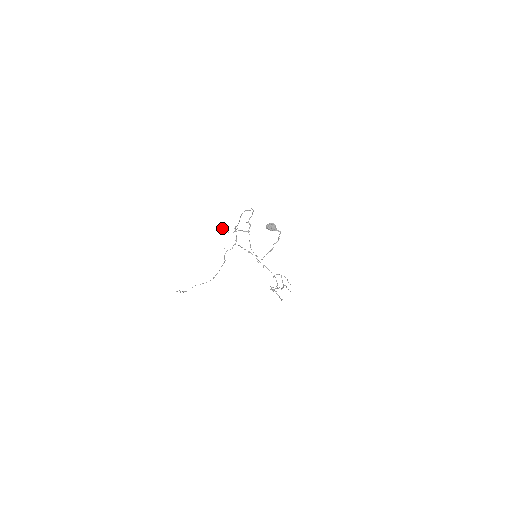
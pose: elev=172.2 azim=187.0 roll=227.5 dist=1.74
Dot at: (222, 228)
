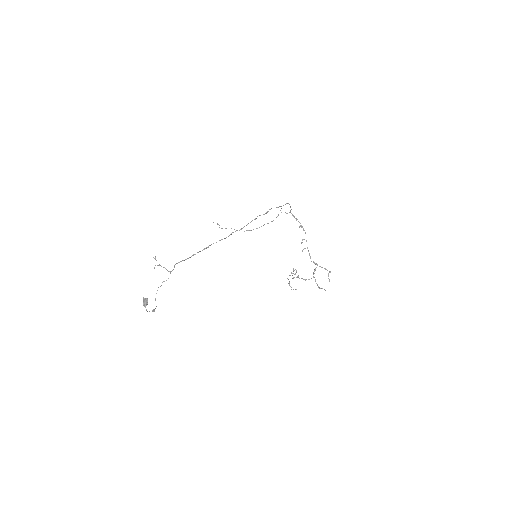
Dot at: occluded
